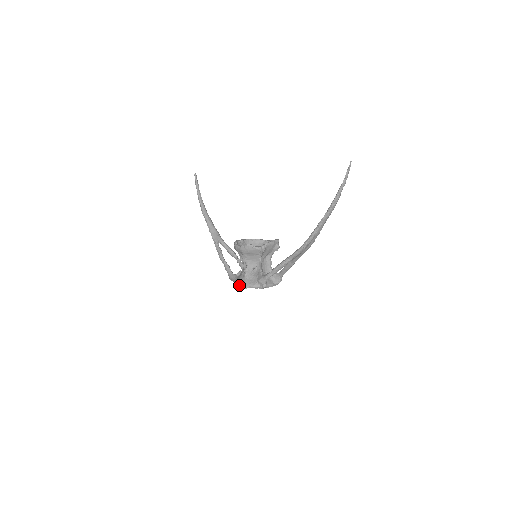
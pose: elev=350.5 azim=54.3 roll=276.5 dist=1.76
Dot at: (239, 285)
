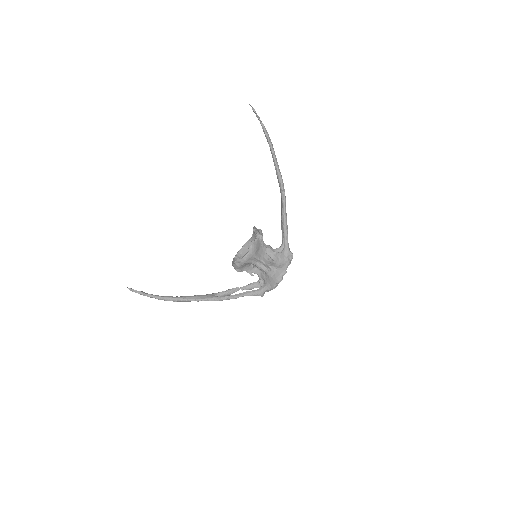
Dot at: (279, 278)
